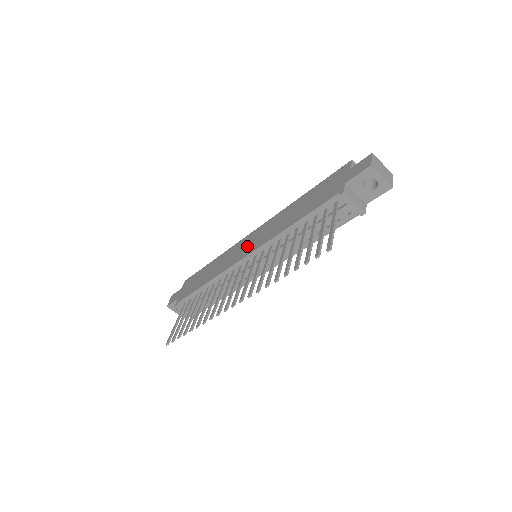
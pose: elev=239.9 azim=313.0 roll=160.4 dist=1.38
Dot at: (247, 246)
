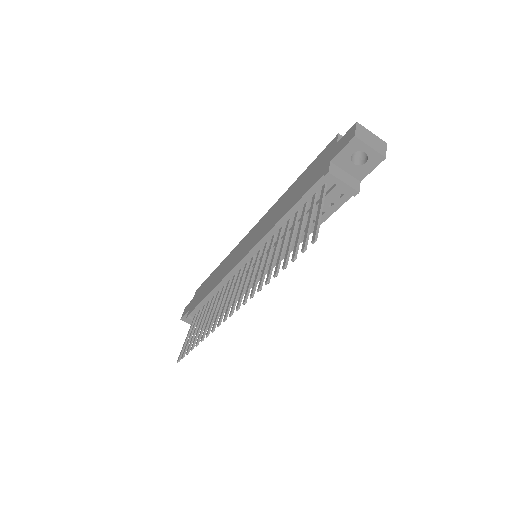
Dot at: (245, 246)
